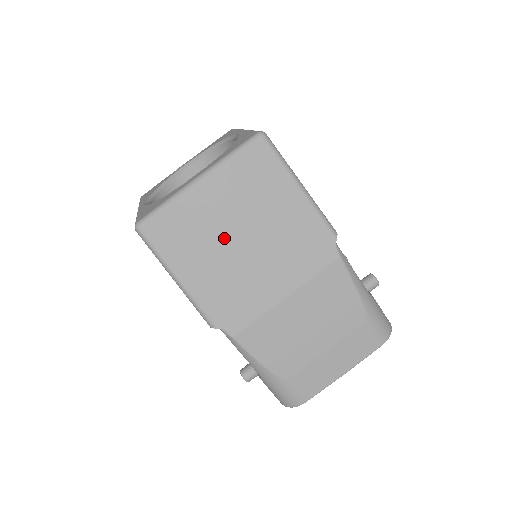
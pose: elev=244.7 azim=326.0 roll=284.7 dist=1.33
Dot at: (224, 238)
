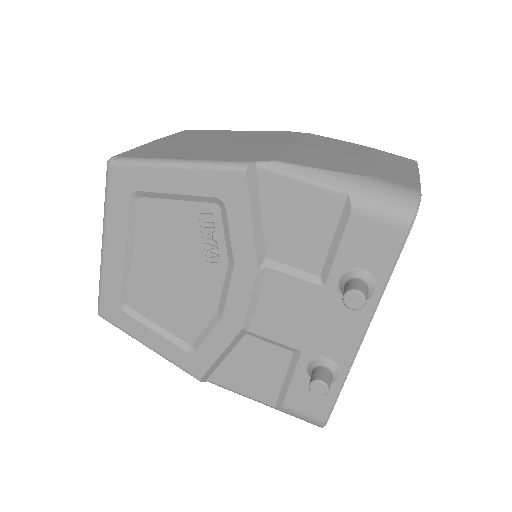
Dot at: (202, 145)
